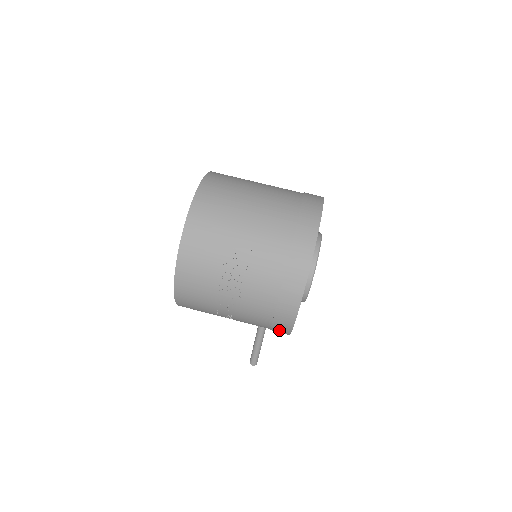
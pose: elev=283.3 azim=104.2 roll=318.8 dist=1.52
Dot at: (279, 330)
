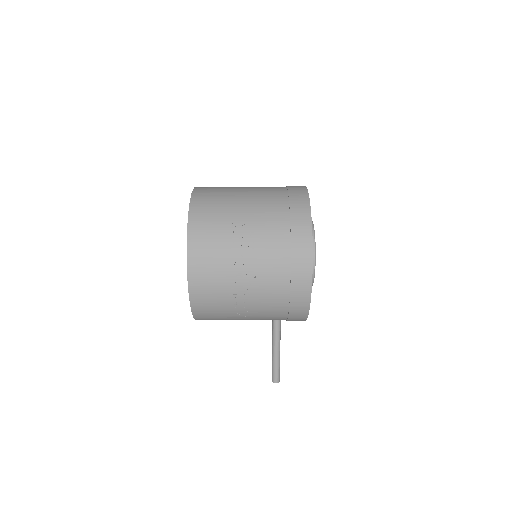
Dot at: (297, 311)
